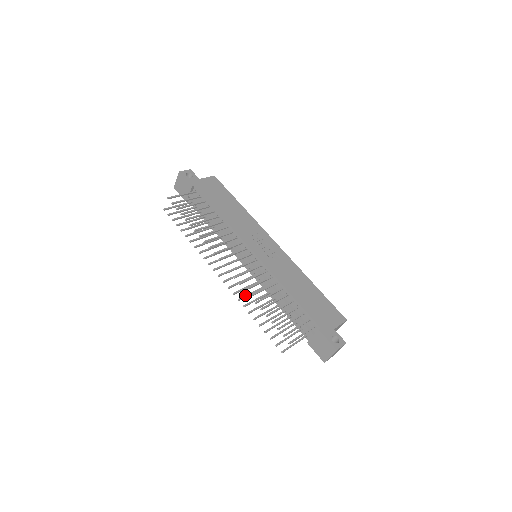
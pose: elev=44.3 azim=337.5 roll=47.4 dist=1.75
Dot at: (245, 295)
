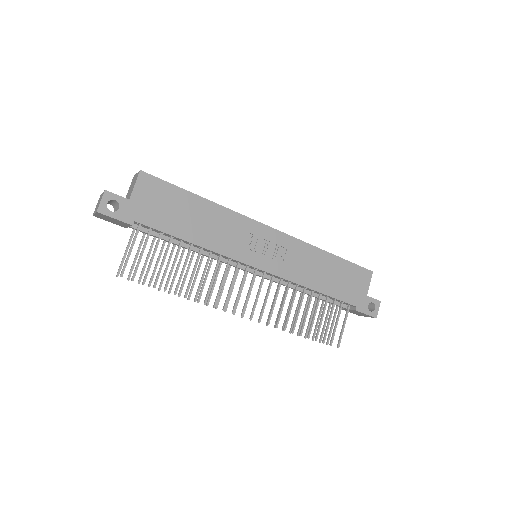
Dot at: occluded
